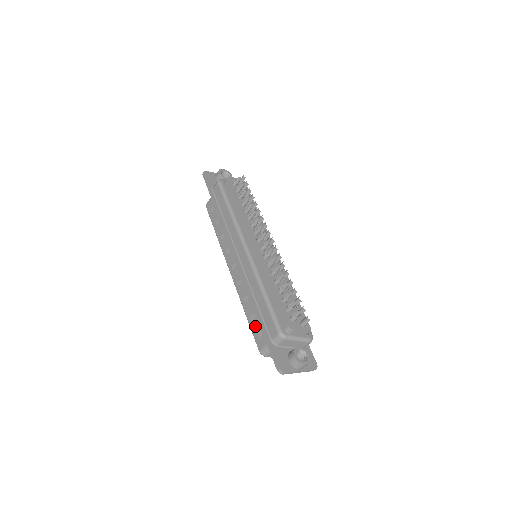
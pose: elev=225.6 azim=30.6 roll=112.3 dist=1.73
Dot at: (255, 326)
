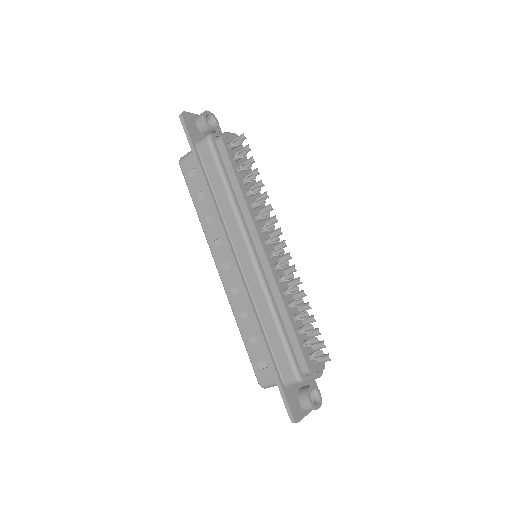
Dot at: (256, 353)
